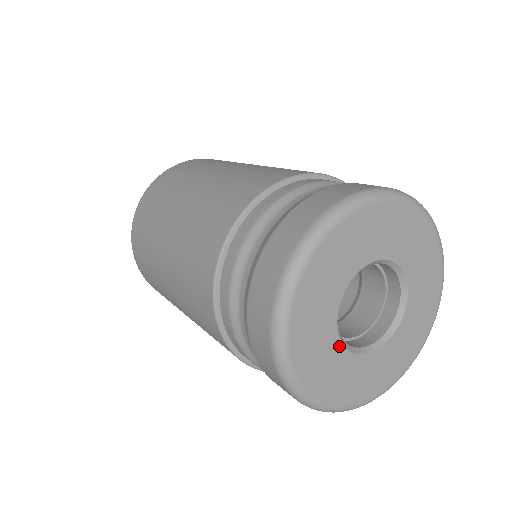
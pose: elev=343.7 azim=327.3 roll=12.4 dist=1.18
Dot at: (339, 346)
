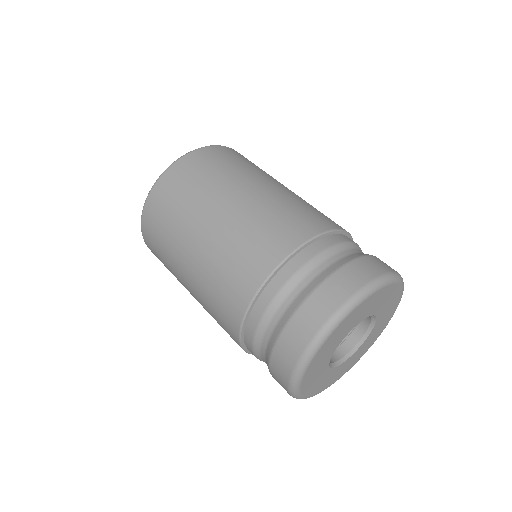
Dot at: (328, 369)
